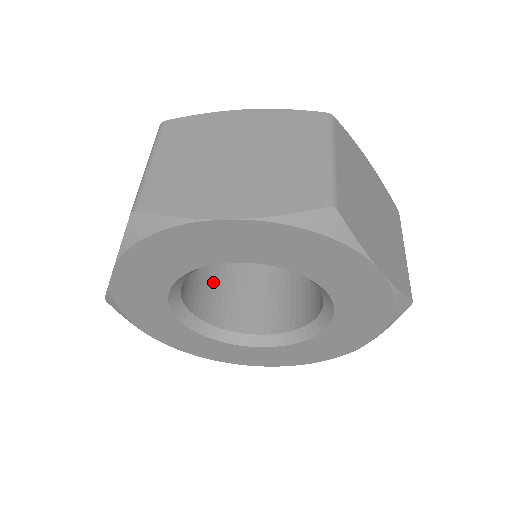
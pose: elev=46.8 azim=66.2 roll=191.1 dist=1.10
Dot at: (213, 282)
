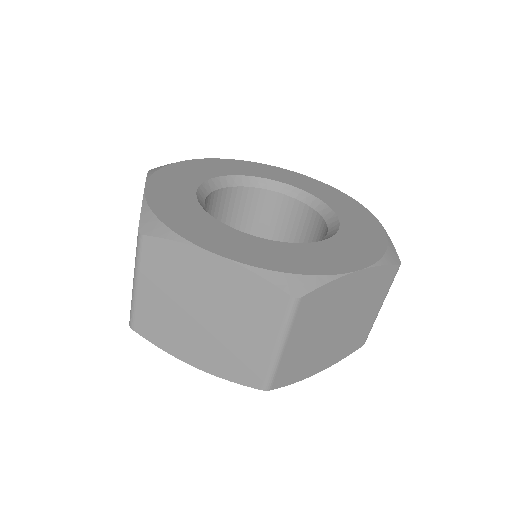
Dot at: occluded
